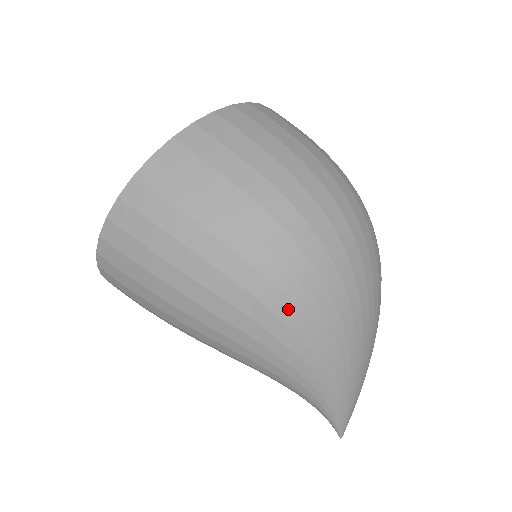
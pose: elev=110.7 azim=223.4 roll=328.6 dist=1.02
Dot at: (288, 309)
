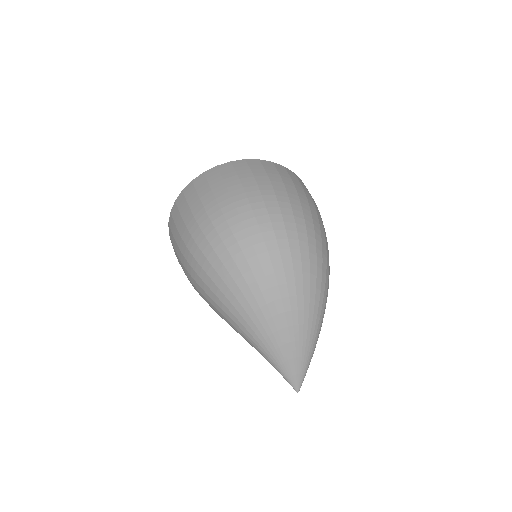
Dot at: (212, 283)
